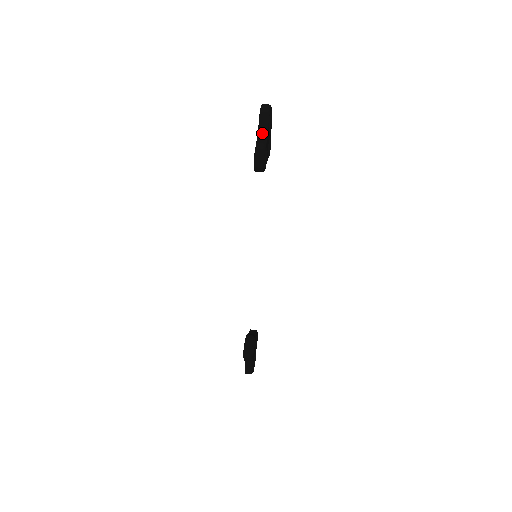
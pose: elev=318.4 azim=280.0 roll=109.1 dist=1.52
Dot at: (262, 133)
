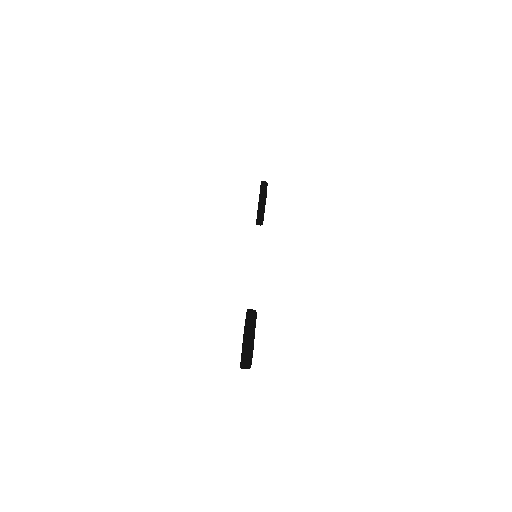
Dot at: occluded
